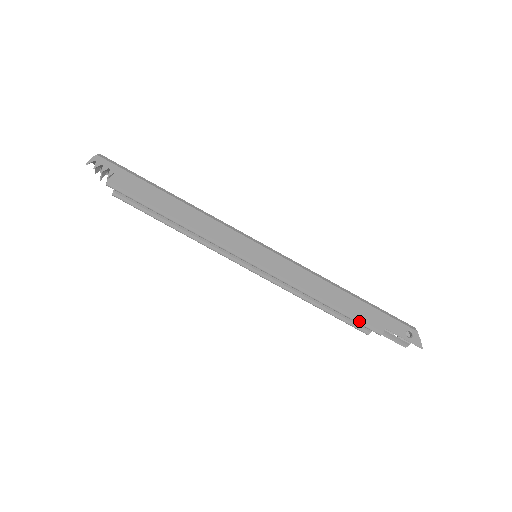
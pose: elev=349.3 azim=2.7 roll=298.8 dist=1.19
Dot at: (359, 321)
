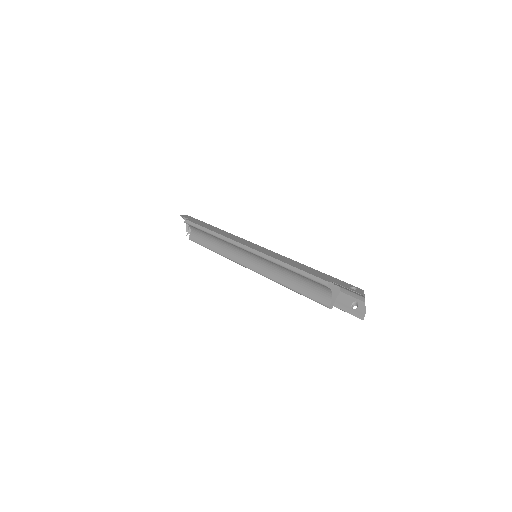
Dot at: (311, 276)
